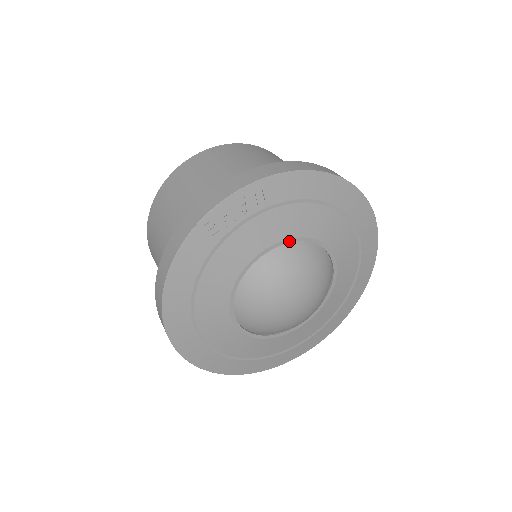
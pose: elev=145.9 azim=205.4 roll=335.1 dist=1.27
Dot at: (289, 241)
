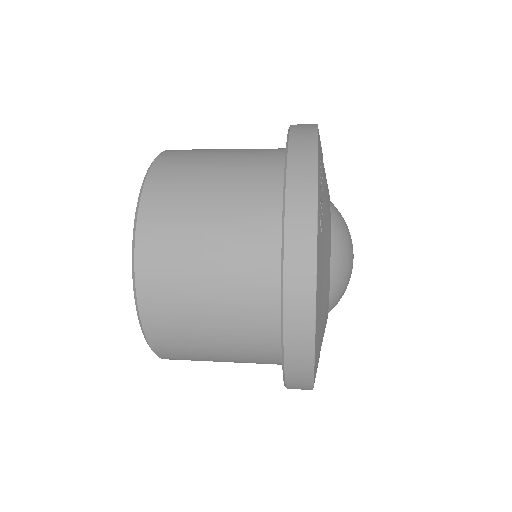
Dot at: occluded
